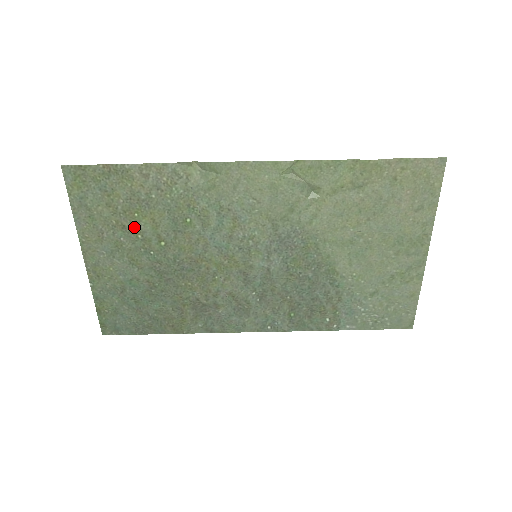
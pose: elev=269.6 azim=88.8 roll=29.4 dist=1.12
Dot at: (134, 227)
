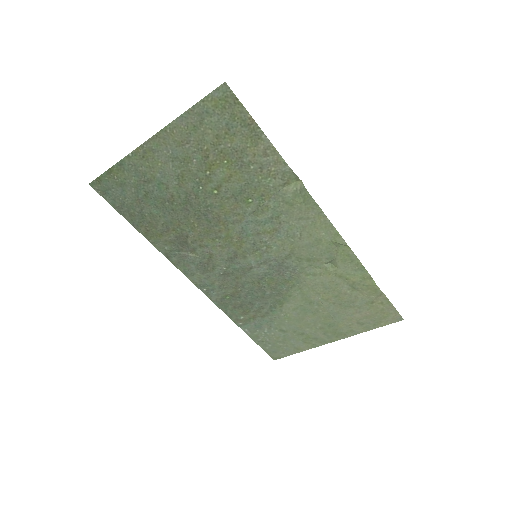
Dot at: (213, 165)
